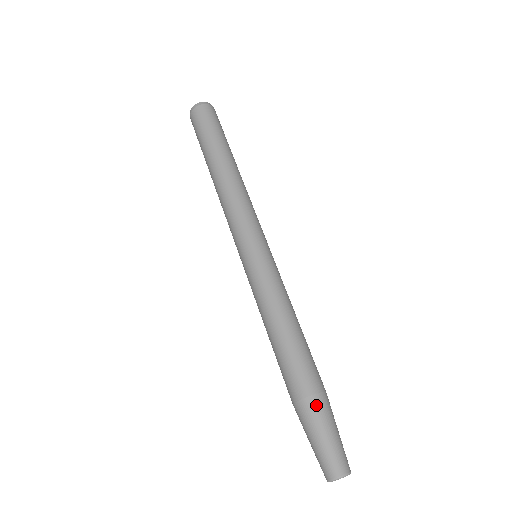
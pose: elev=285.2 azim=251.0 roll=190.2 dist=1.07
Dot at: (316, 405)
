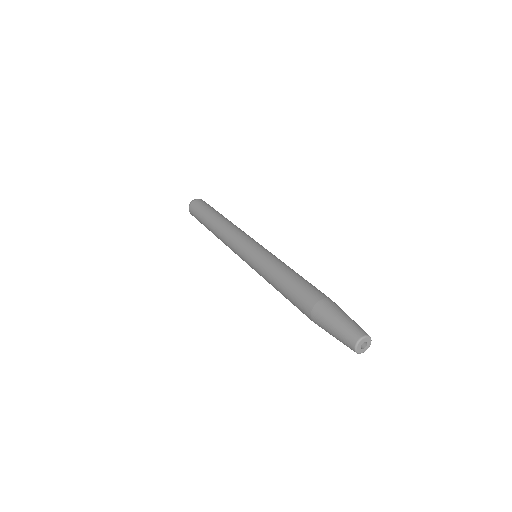
Dot at: (328, 303)
